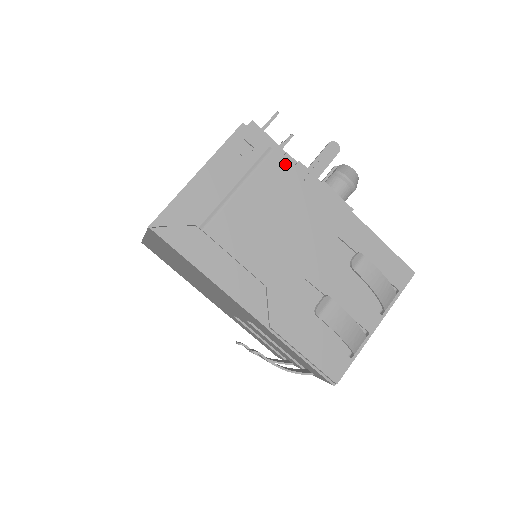
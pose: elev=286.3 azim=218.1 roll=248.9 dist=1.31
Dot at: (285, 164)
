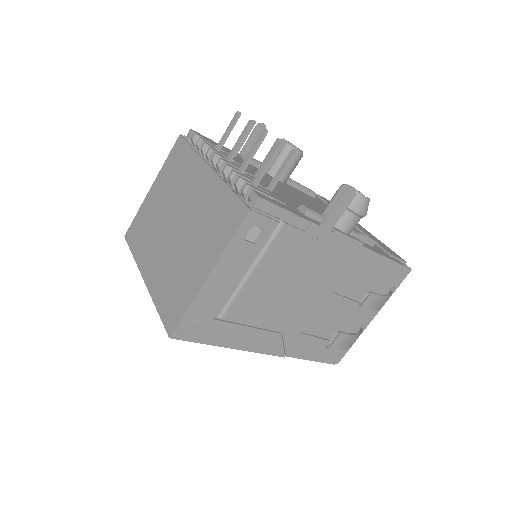
Dot at: (298, 232)
